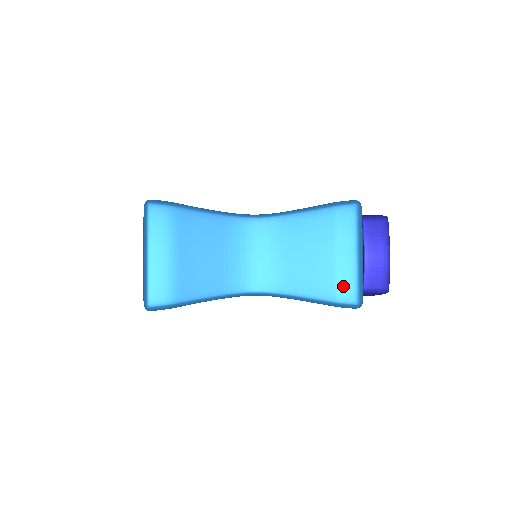
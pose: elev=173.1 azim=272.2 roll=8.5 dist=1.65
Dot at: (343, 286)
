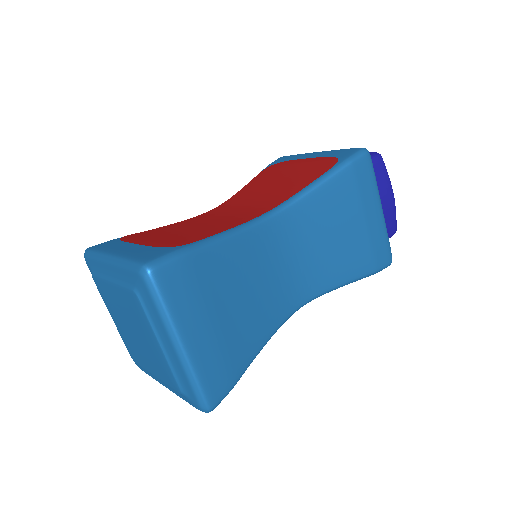
Dot at: (377, 251)
